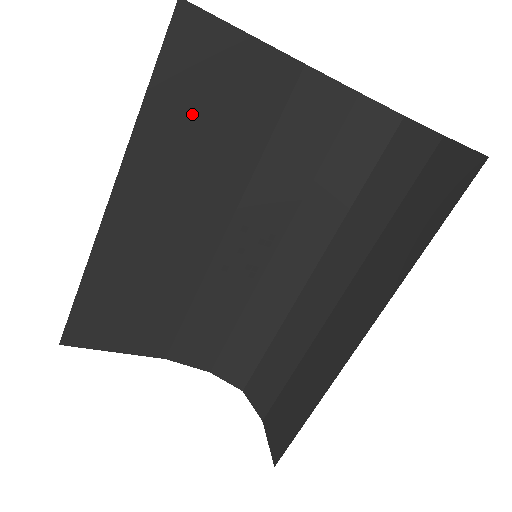
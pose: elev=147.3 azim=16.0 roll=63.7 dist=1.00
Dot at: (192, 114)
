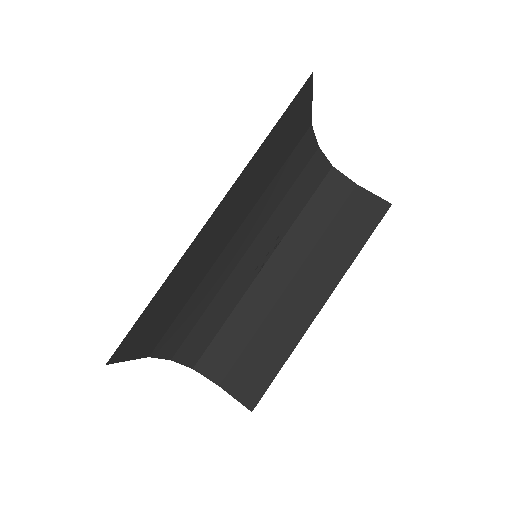
Dot at: (273, 149)
